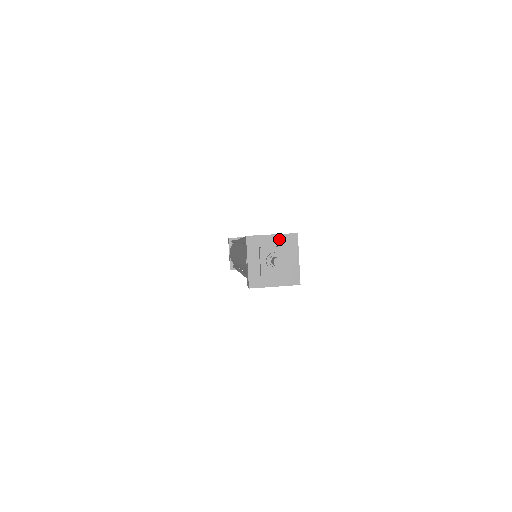
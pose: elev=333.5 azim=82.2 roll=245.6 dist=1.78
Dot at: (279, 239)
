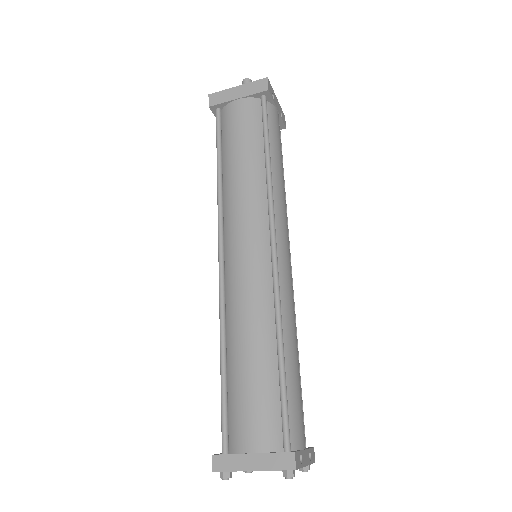
Dot at: occluded
